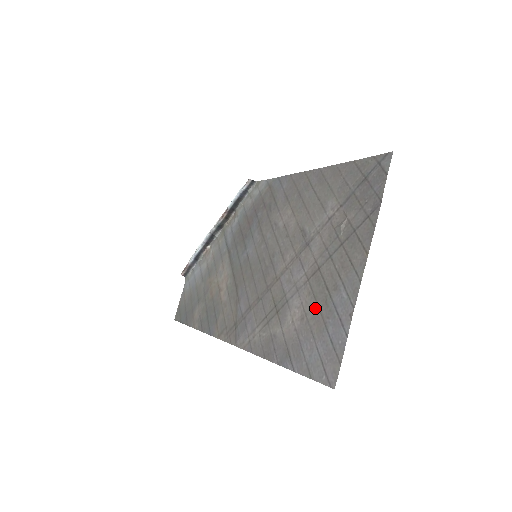
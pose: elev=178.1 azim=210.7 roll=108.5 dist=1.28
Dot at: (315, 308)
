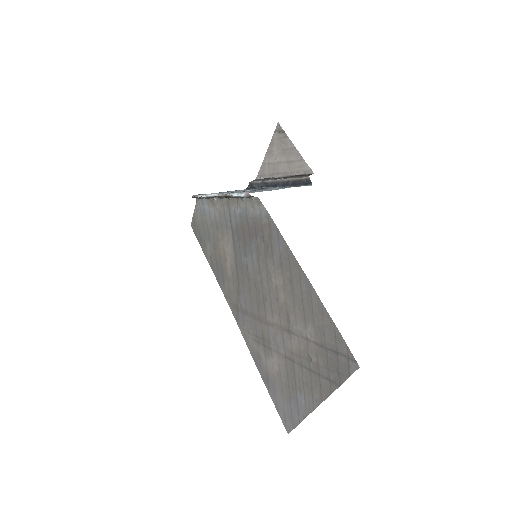
Dot at: (286, 381)
